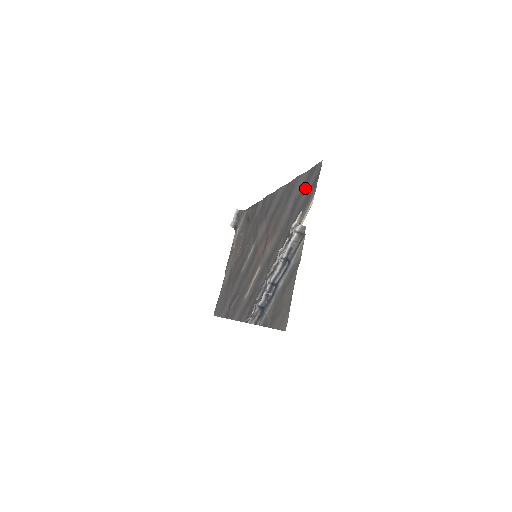
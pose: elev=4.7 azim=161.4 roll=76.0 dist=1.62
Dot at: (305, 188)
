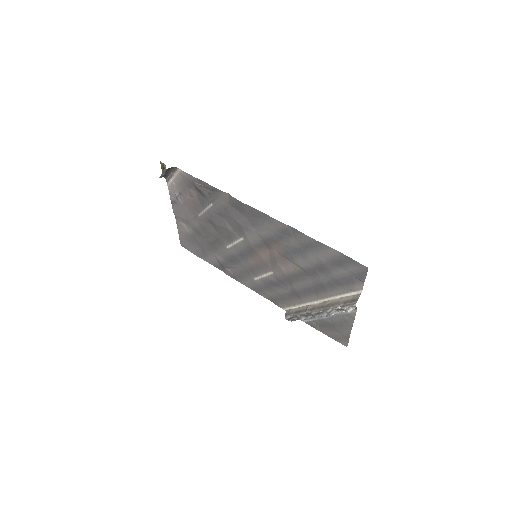
Dot at: (339, 266)
